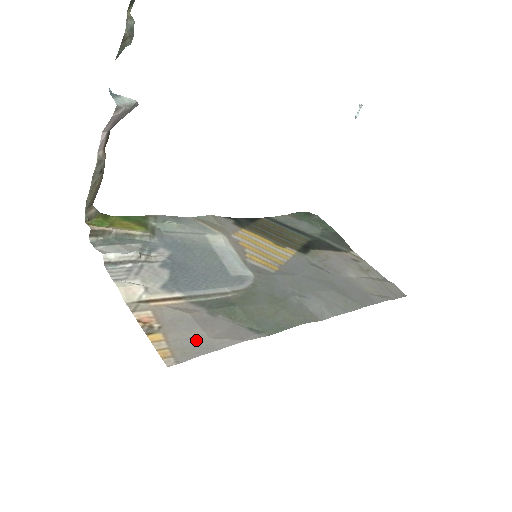
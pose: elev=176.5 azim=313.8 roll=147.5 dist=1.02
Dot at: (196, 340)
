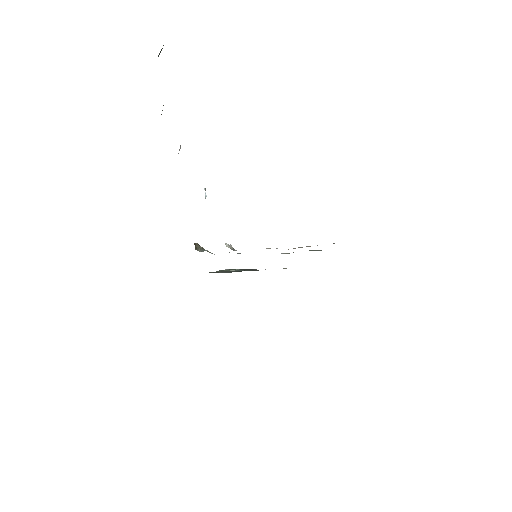
Dot at: occluded
